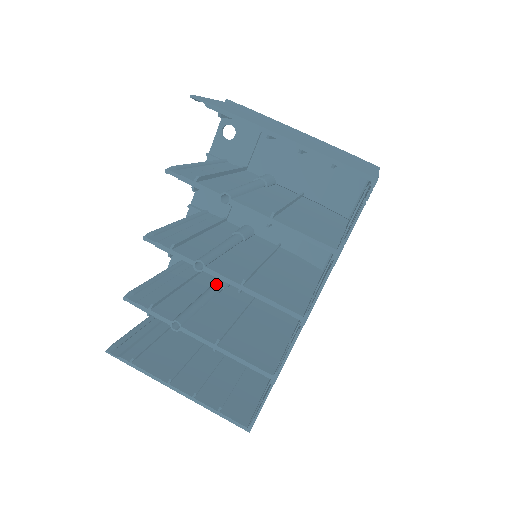
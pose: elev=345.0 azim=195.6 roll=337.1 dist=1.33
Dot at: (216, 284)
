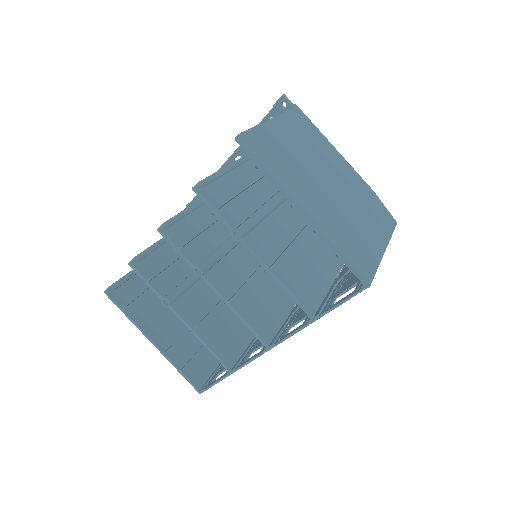
Dot at: occluded
